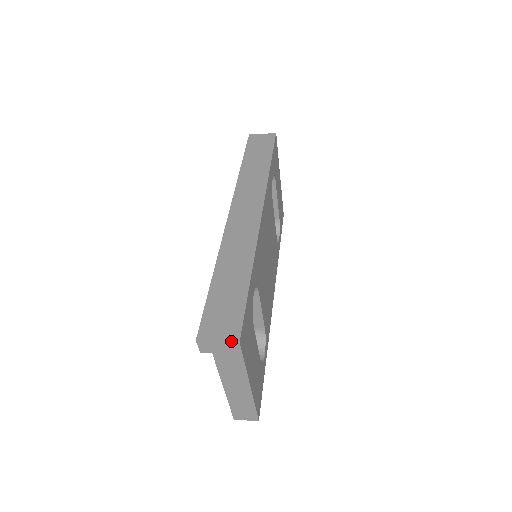
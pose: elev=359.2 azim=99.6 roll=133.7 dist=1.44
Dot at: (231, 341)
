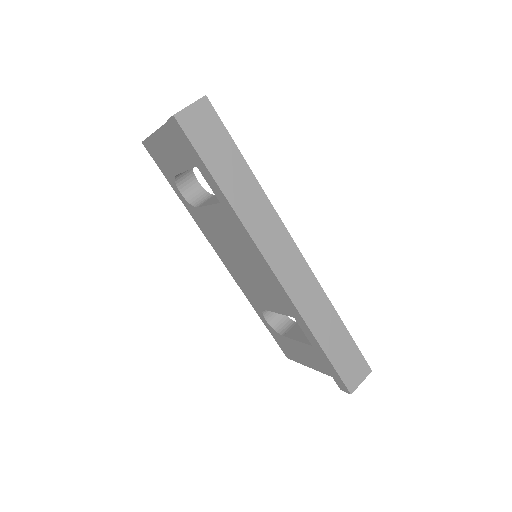
Dot at: occluded
